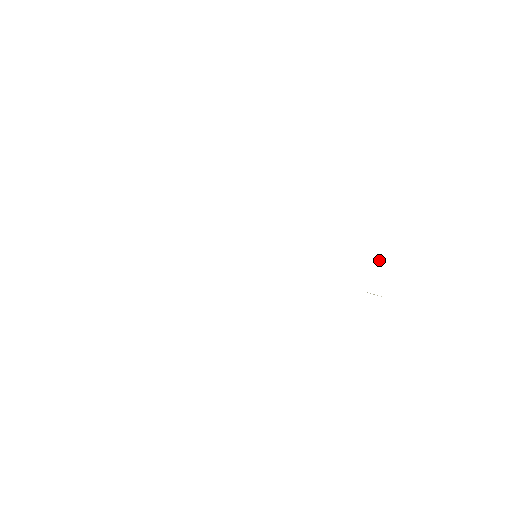
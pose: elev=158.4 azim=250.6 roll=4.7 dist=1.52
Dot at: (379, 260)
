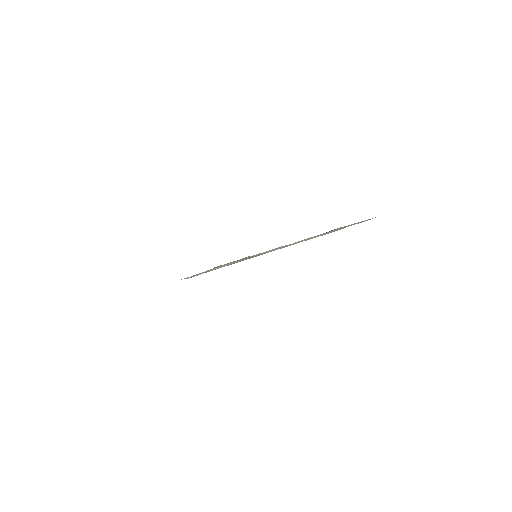
Dot at: (335, 229)
